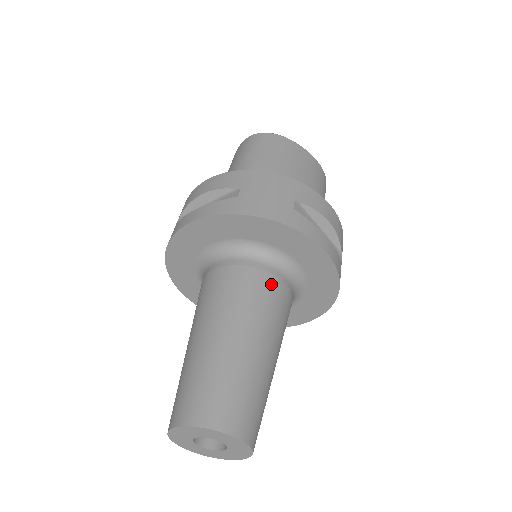
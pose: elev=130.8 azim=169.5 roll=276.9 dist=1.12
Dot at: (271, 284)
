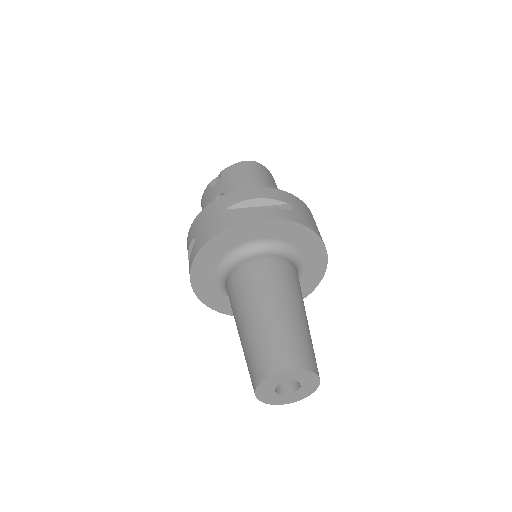
Dot at: occluded
